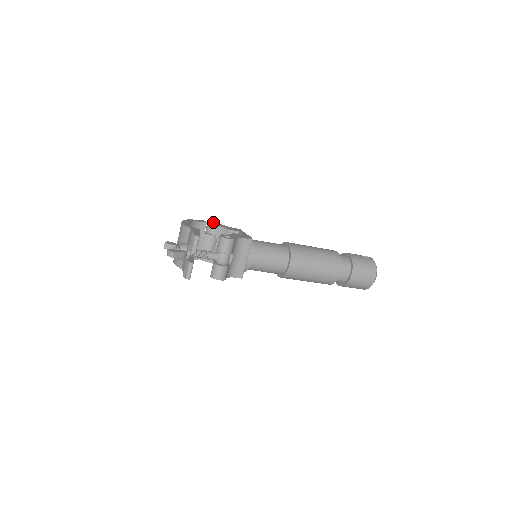
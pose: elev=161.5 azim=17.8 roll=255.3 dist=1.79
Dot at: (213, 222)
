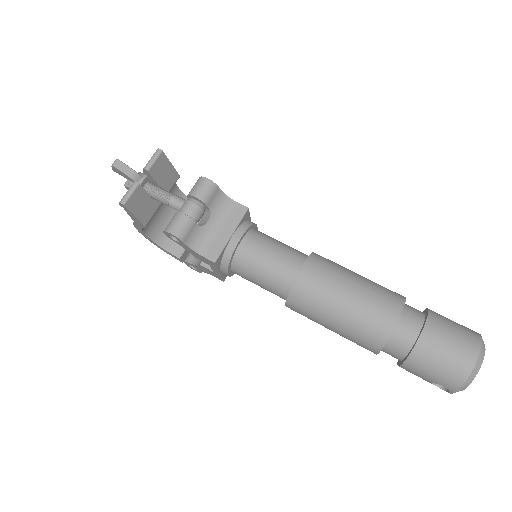
Dot at: occluded
